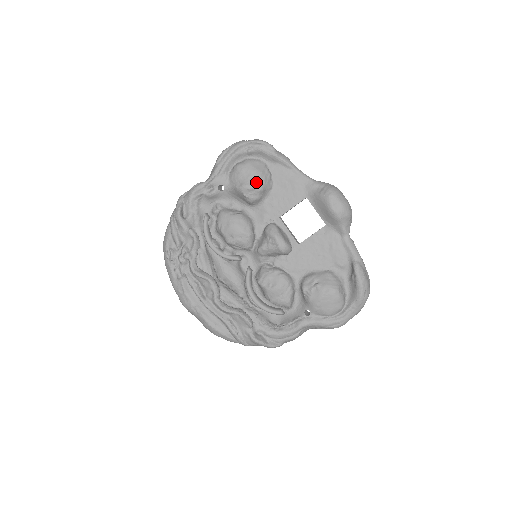
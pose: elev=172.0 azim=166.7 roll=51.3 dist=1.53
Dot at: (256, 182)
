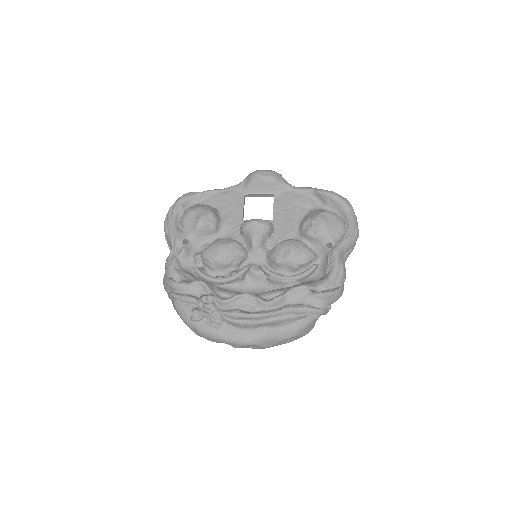
Dot at: (204, 211)
